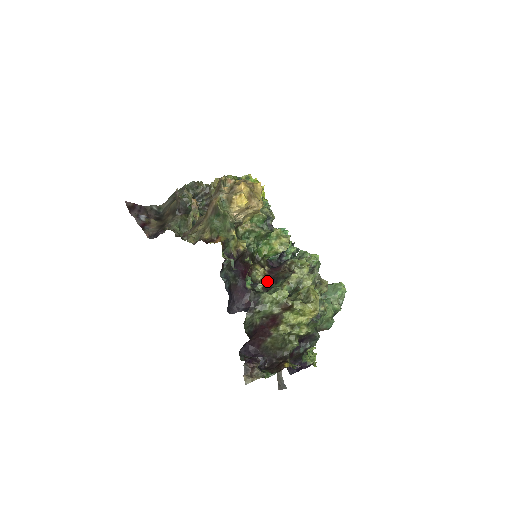
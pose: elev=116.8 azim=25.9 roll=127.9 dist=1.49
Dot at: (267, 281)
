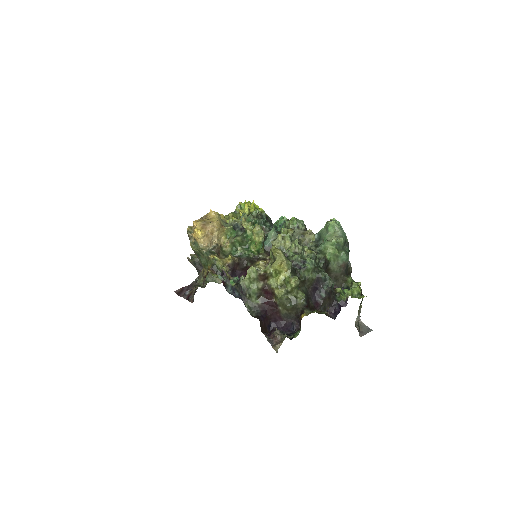
Dot at: occluded
